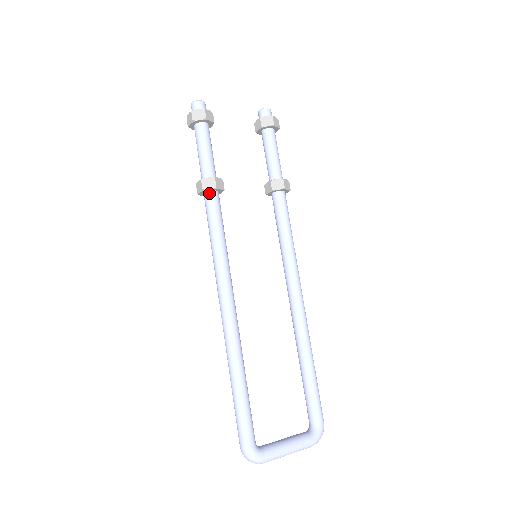
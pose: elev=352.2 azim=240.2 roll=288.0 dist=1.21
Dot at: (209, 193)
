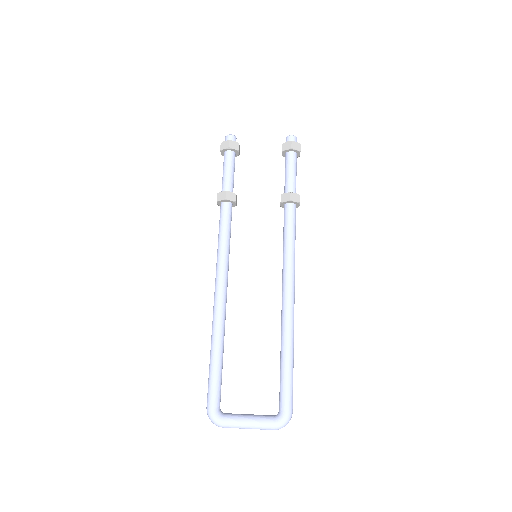
Dot at: (222, 204)
